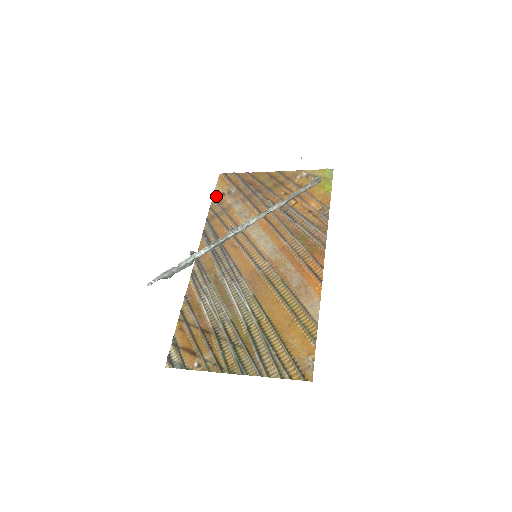
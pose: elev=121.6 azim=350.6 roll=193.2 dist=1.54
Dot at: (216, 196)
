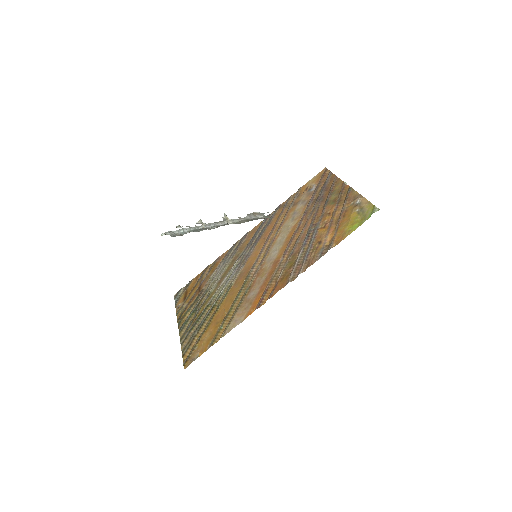
Dot at: (302, 188)
